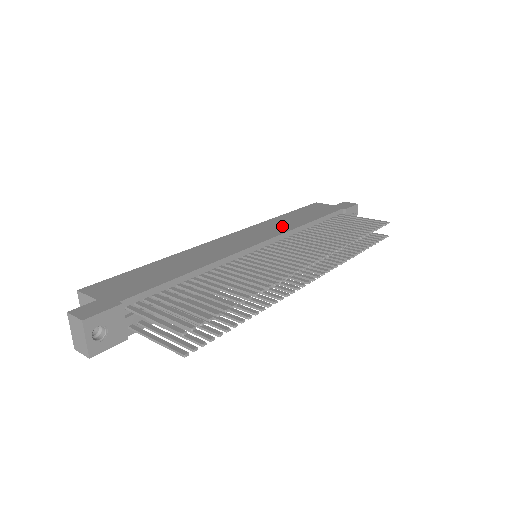
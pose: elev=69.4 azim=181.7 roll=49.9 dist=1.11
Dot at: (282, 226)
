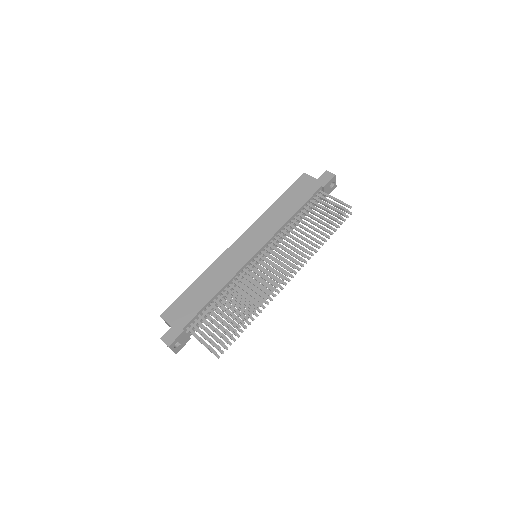
Dot at: (273, 223)
